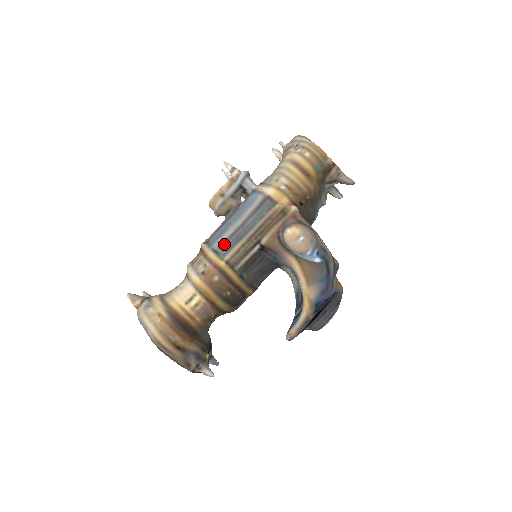
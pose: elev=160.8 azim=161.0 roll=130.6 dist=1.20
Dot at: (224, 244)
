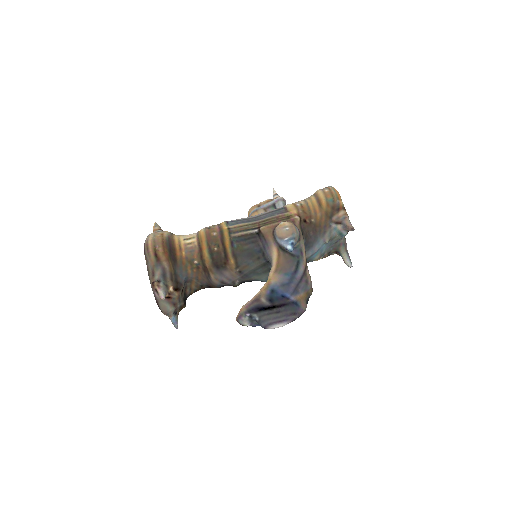
Dot at: (236, 221)
